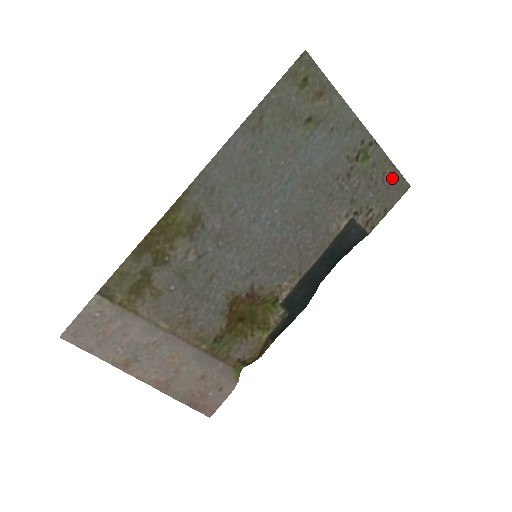
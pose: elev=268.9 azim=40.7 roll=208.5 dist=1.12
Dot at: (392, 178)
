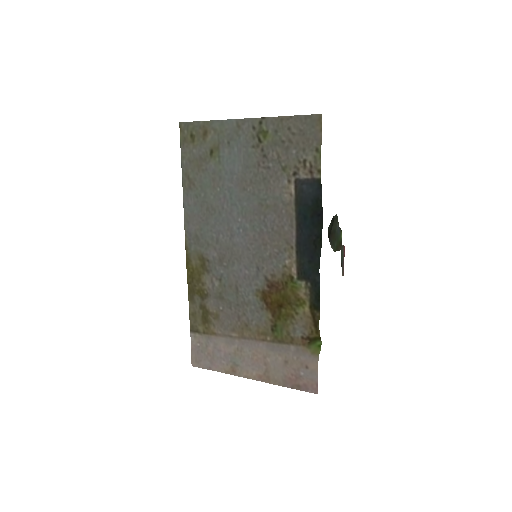
Dot at: (299, 125)
